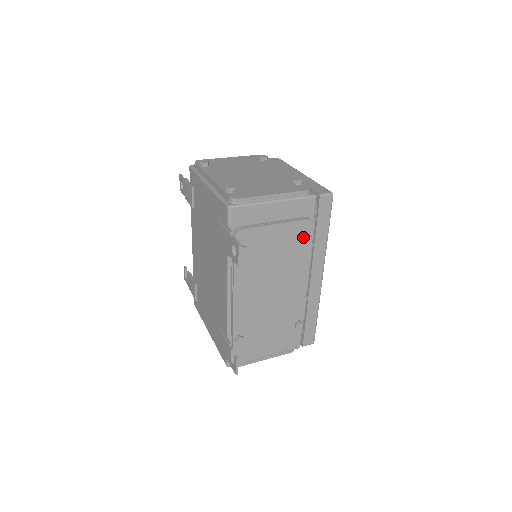
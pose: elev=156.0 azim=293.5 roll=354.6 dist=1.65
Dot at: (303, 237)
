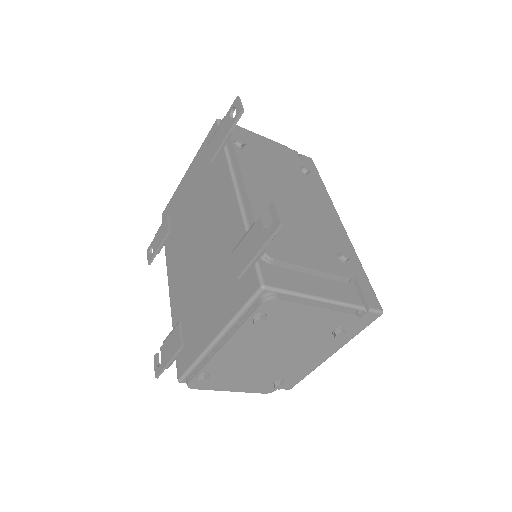
Dot at: (300, 167)
